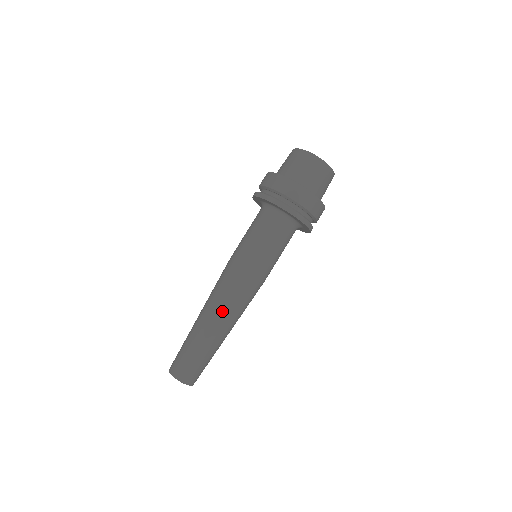
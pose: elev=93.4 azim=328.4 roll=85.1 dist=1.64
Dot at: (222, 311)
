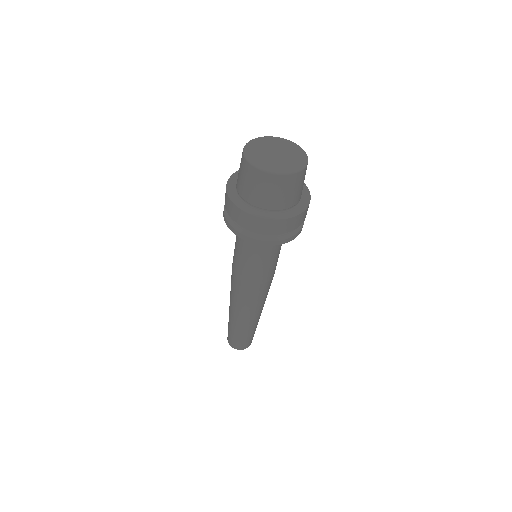
Dot at: (258, 310)
